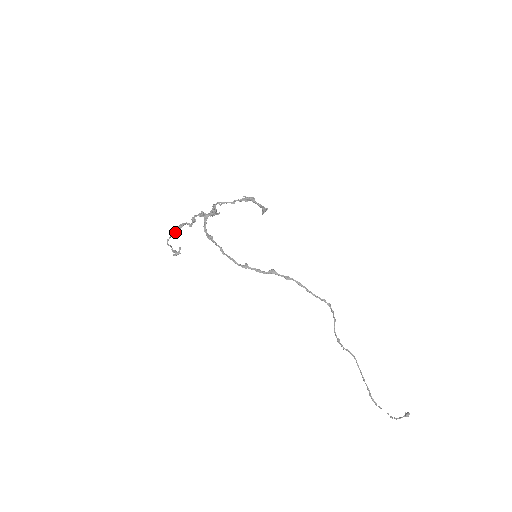
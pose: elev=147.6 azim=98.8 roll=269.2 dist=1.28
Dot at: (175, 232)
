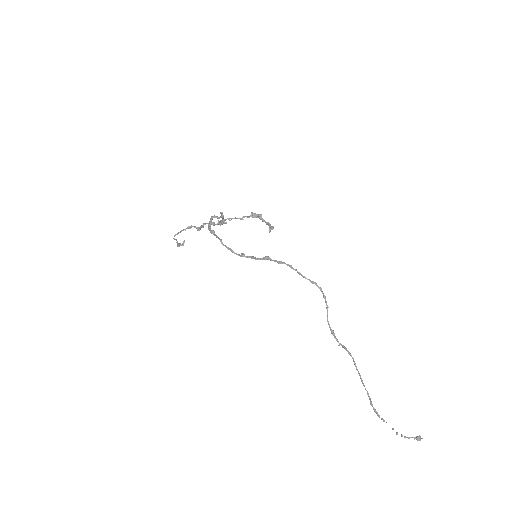
Dot at: (183, 230)
